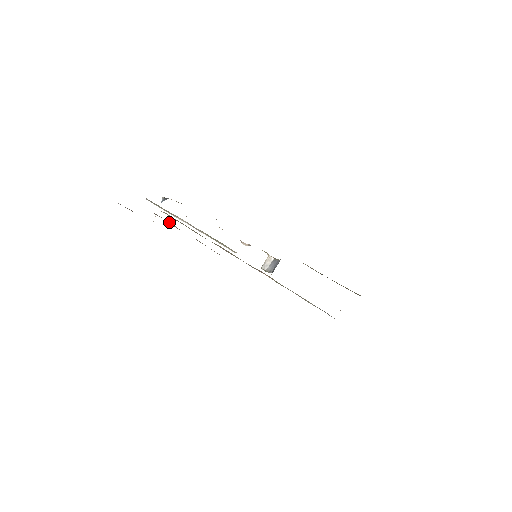
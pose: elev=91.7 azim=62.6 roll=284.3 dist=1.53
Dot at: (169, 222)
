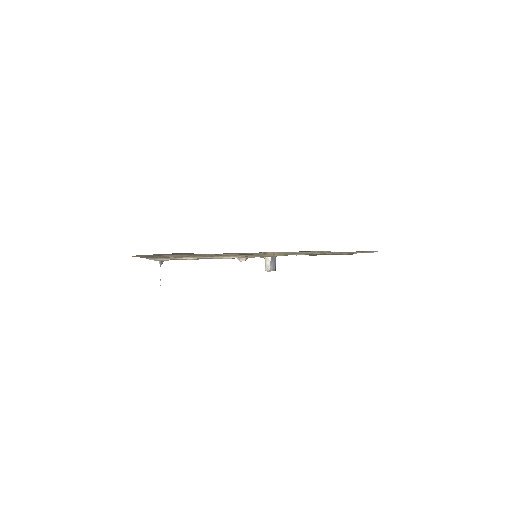
Dot at: (177, 255)
